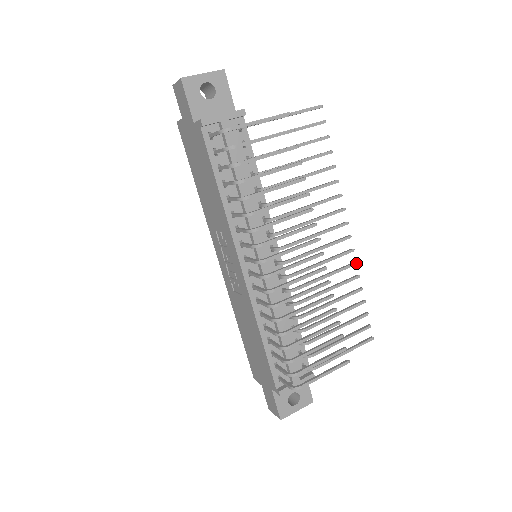
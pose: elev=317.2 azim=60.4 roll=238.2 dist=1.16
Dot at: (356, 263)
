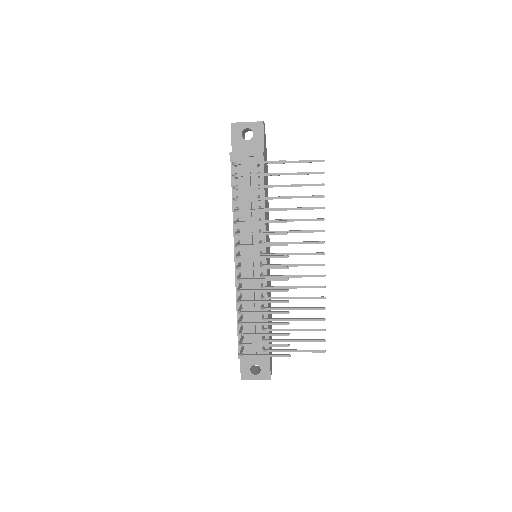
Dot at: (324, 287)
